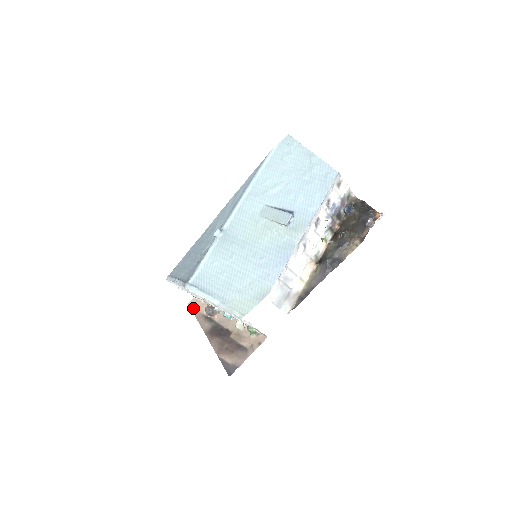
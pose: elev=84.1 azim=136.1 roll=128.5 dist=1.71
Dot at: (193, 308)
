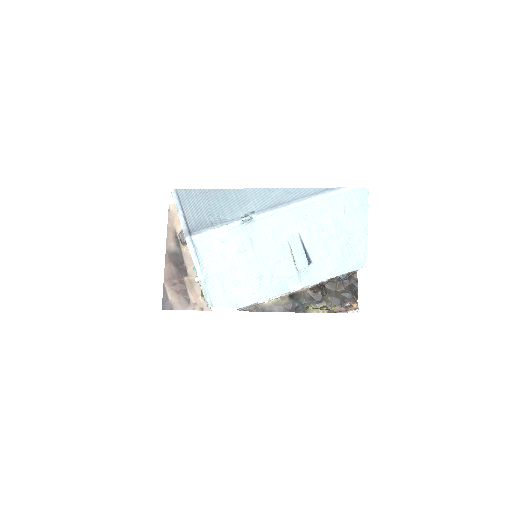
Dot at: (171, 214)
